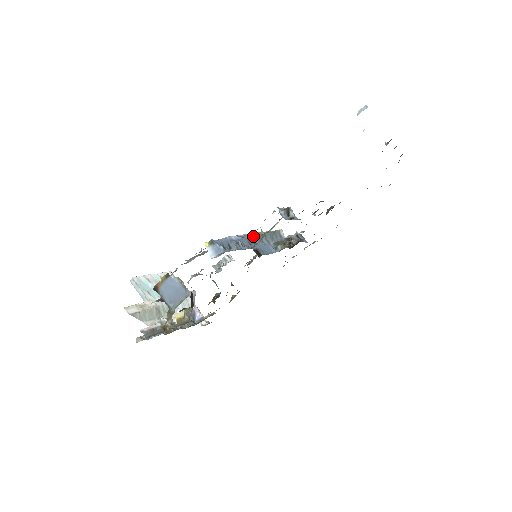
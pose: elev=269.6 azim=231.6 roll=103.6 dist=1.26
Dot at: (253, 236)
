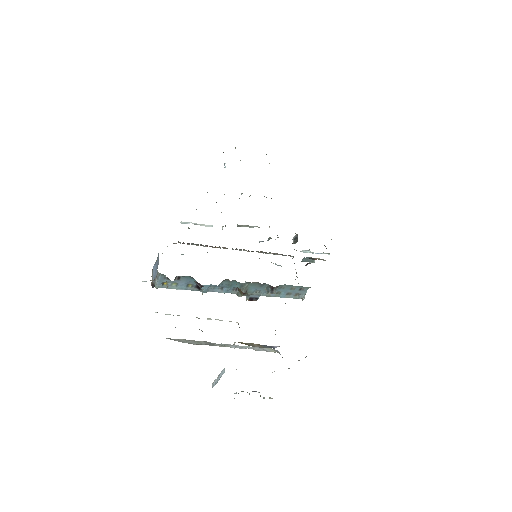
Dot at: (236, 248)
